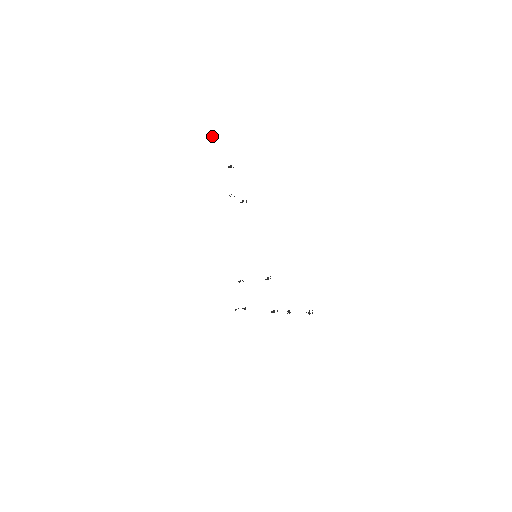
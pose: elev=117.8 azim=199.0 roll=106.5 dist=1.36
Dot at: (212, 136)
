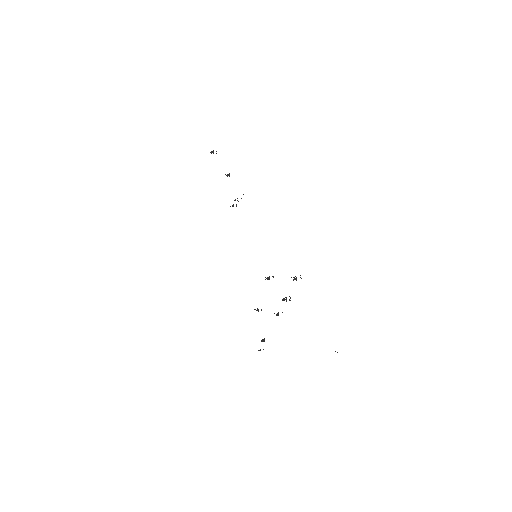
Dot at: occluded
